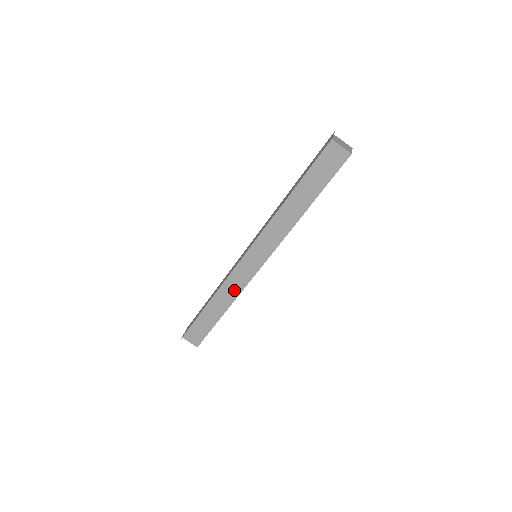
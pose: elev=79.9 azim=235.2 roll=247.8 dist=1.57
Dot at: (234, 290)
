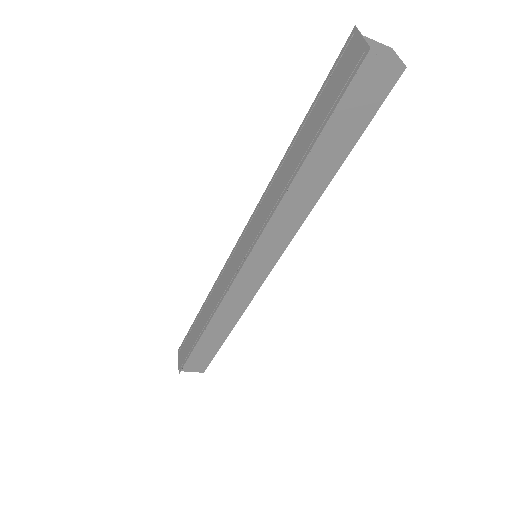
Dot at: (237, 307)
